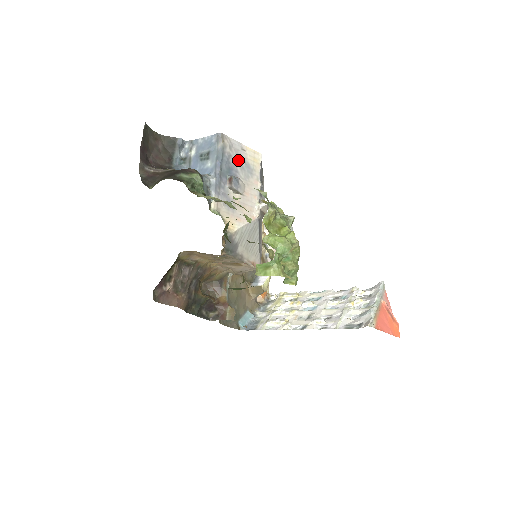
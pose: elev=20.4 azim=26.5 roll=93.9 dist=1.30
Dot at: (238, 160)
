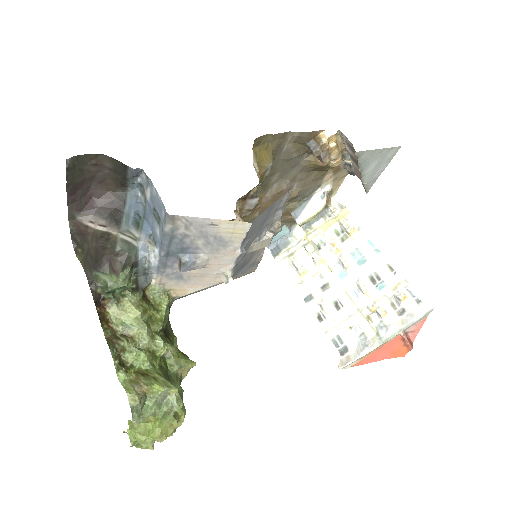
Dot at: (201, 237)
